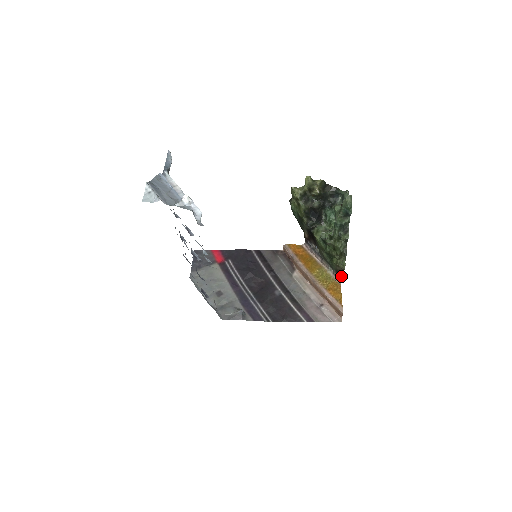
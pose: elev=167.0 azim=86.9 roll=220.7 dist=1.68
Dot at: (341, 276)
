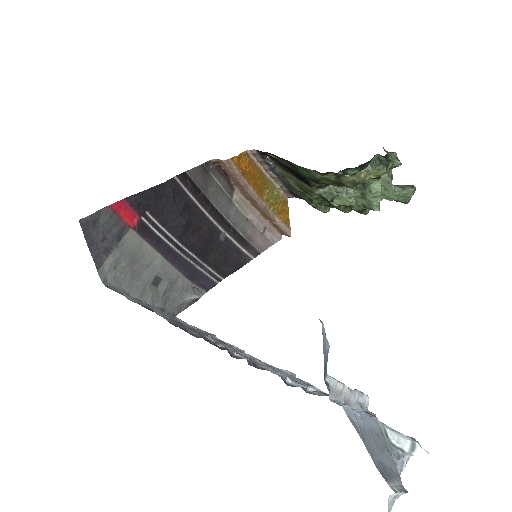
Dot at: occluded
